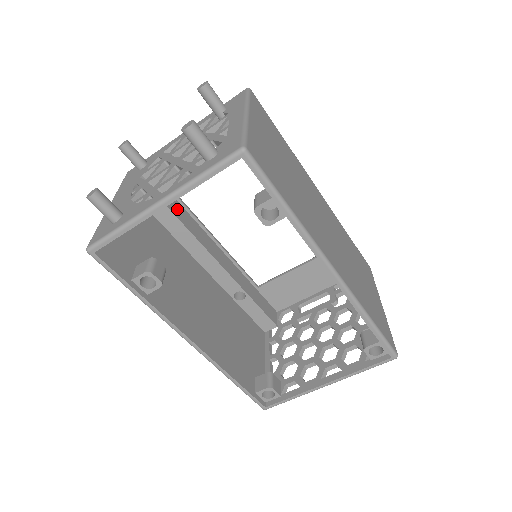
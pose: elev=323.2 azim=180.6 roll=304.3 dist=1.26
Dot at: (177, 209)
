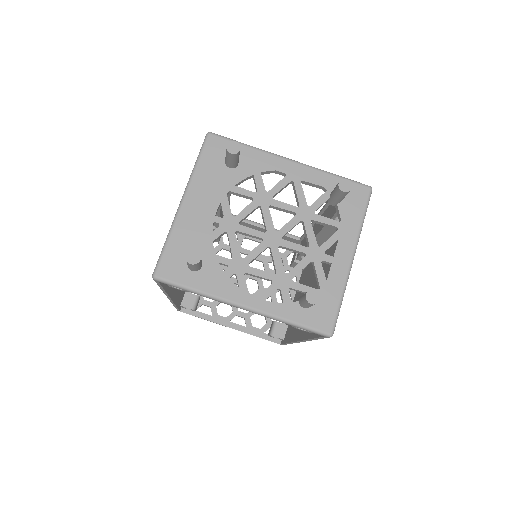
Dot at: occluded
